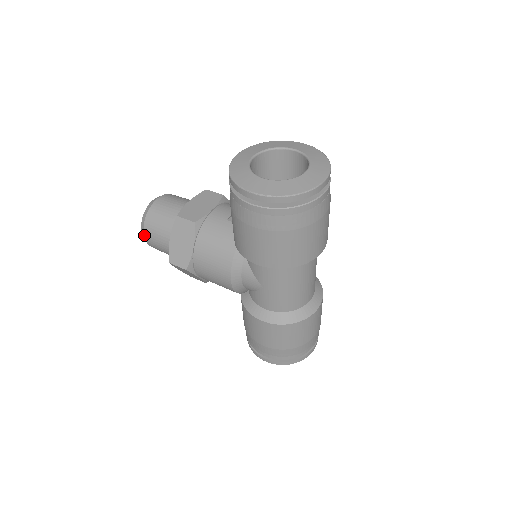
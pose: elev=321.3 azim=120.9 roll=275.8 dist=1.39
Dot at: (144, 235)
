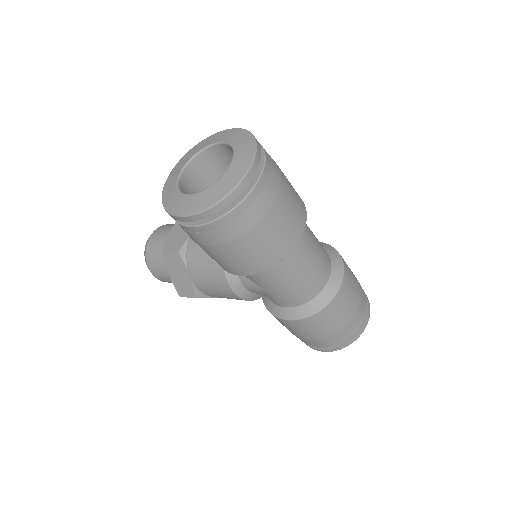
Dot at: (154, 276)
